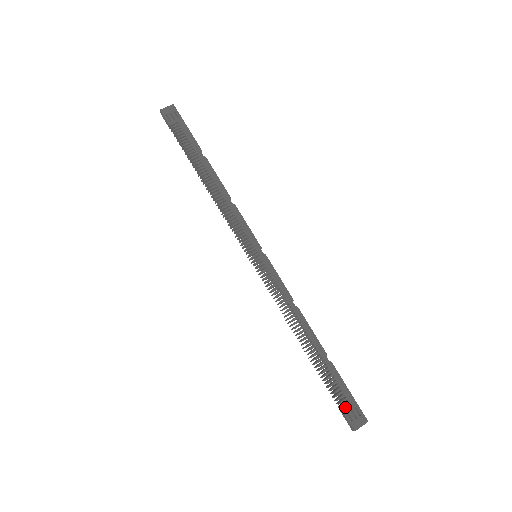
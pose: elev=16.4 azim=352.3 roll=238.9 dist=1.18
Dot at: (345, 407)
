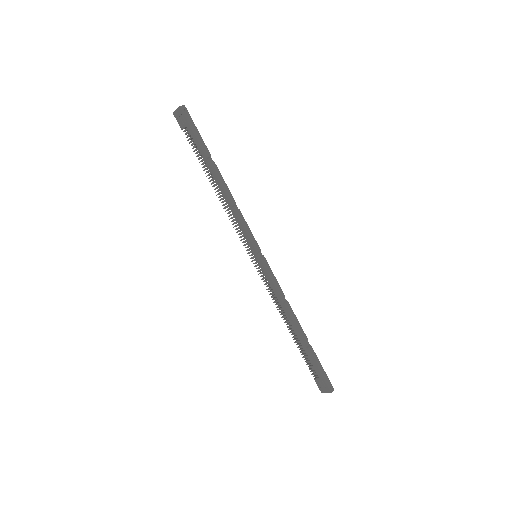
Dot at: (316, 378)
